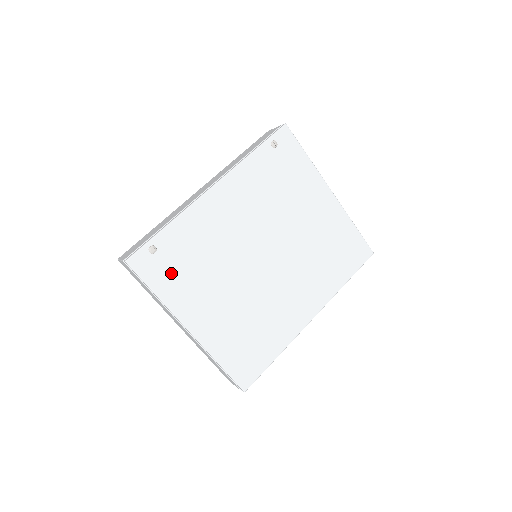
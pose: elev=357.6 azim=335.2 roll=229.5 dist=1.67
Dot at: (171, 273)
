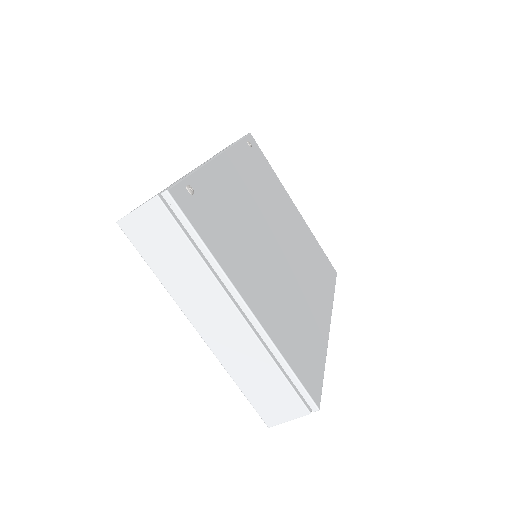
Dot at: (213, 226)
